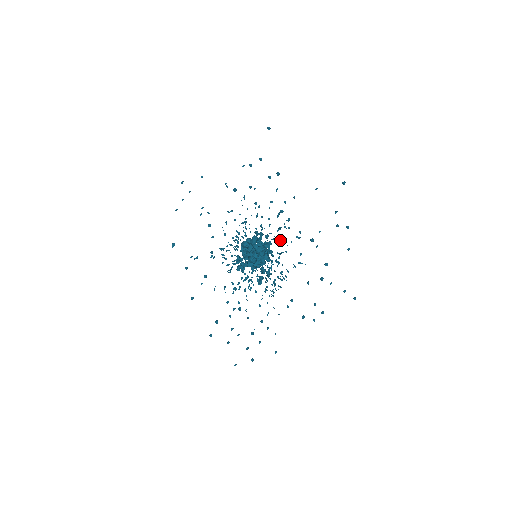
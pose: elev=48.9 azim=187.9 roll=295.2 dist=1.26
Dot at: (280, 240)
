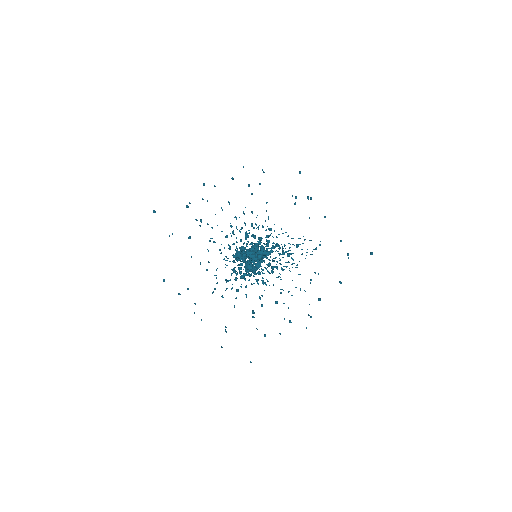
Dot at: occluded
